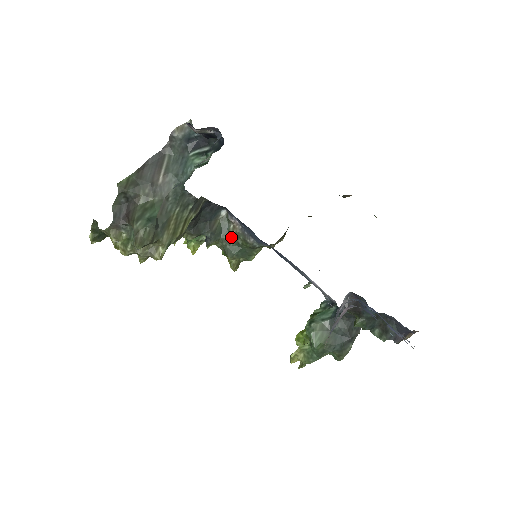
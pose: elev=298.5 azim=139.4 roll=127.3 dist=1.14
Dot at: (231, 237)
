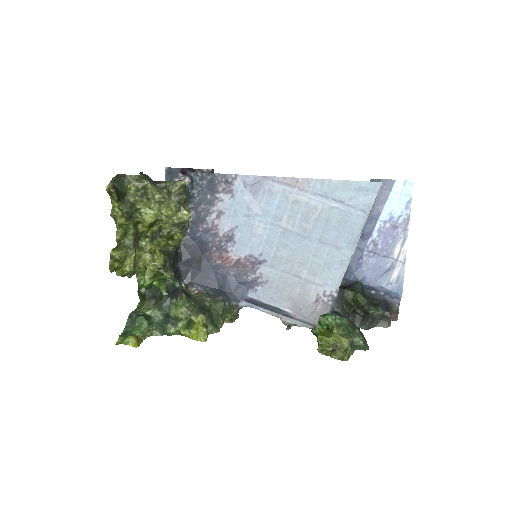
Dot at: (197, 300)
